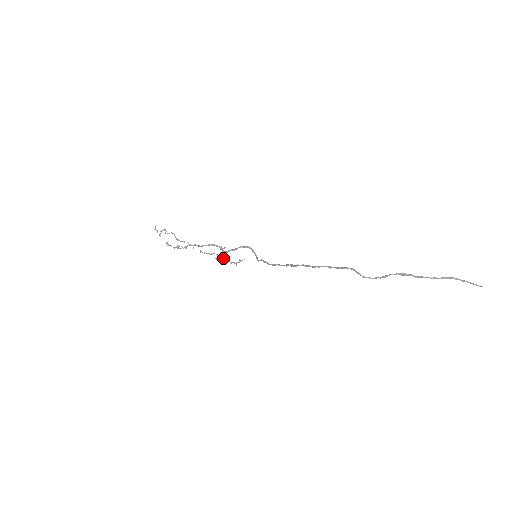
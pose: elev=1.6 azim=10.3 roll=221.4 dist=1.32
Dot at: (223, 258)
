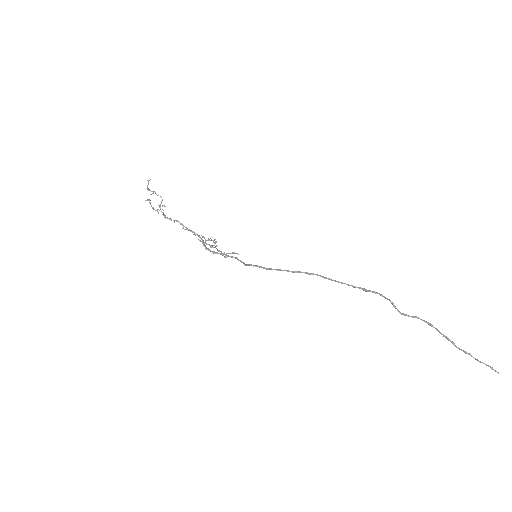
Dot at: occluded
